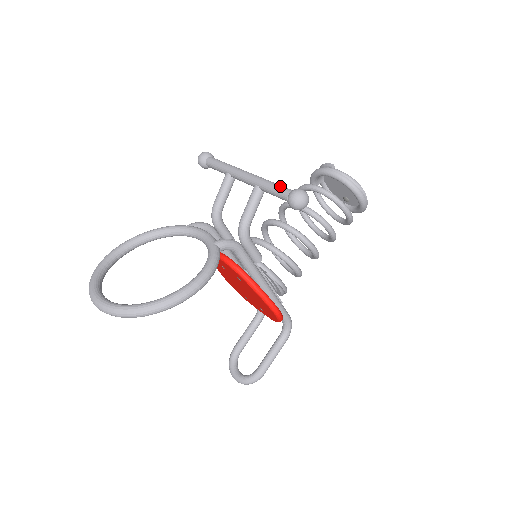
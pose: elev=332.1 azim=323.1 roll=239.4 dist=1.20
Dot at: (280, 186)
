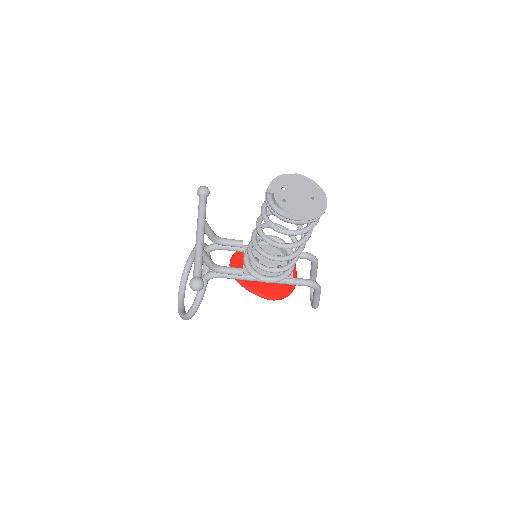
Dot at: (194, 267)
